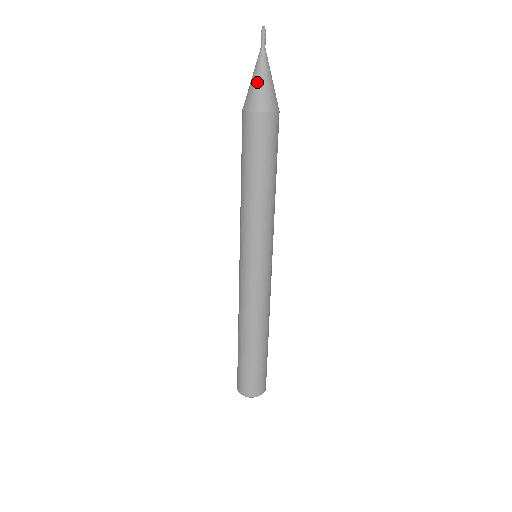
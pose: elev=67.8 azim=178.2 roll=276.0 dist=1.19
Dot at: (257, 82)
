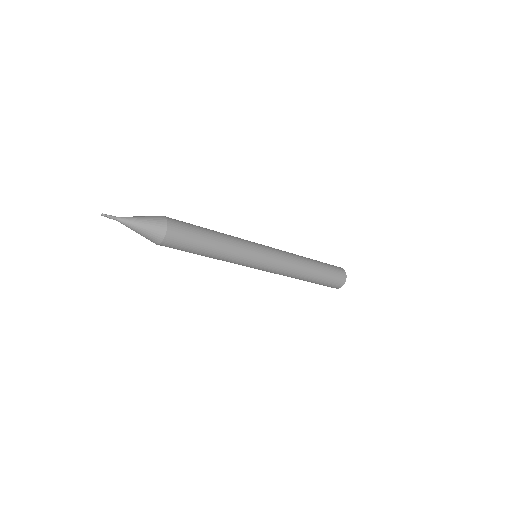
Dot at: occluded
